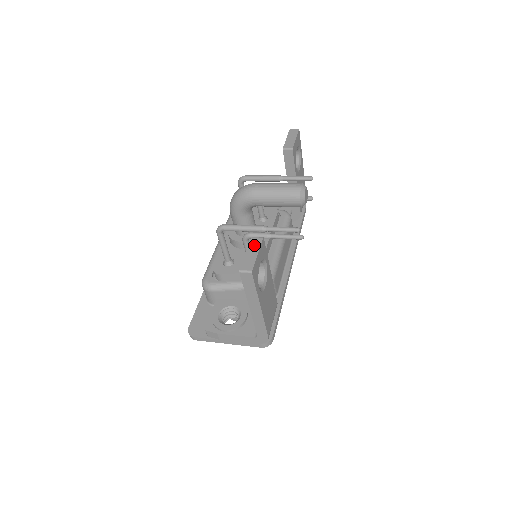
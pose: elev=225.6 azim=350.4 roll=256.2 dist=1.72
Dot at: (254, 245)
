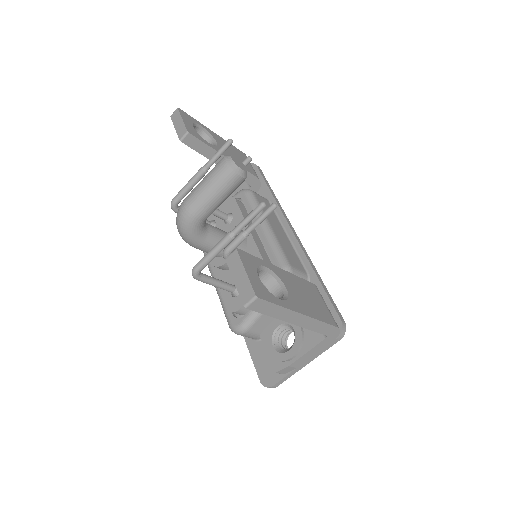
Dot at: (235, 265)
